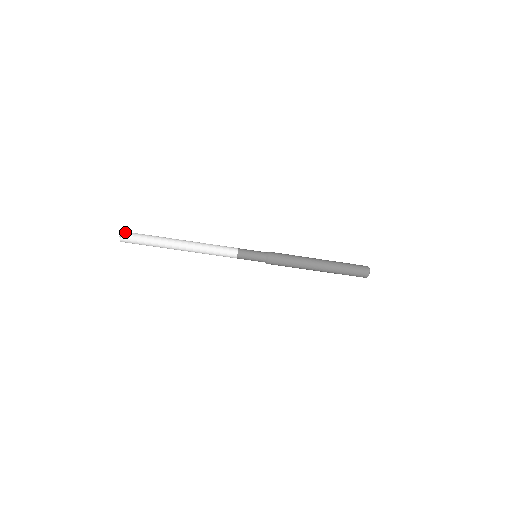
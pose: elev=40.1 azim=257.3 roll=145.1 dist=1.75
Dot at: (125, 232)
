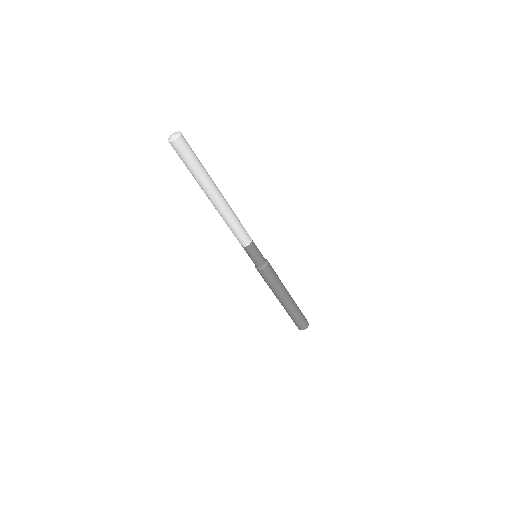
Dot at: (182, 140)
